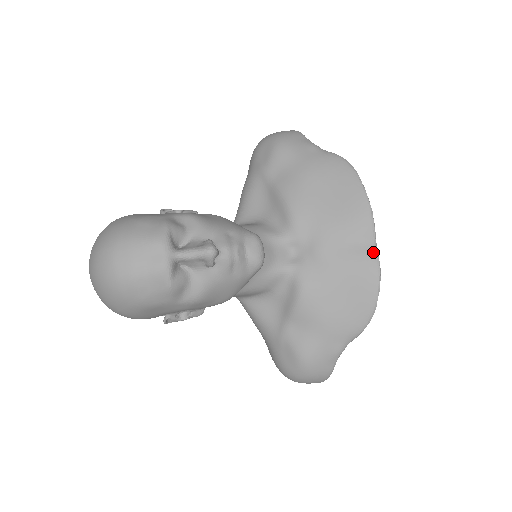
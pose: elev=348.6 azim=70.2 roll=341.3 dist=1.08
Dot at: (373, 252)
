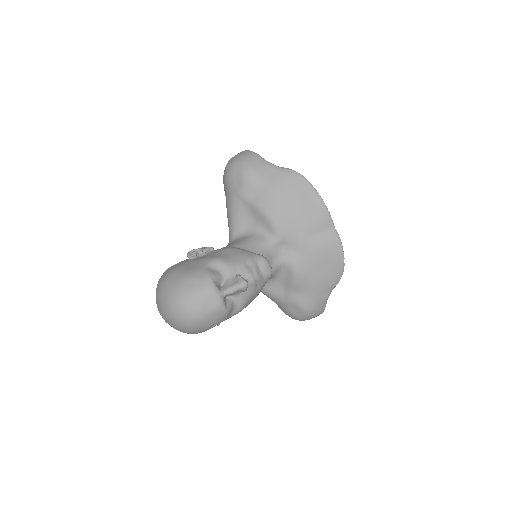
Dot at: (334, 234)
